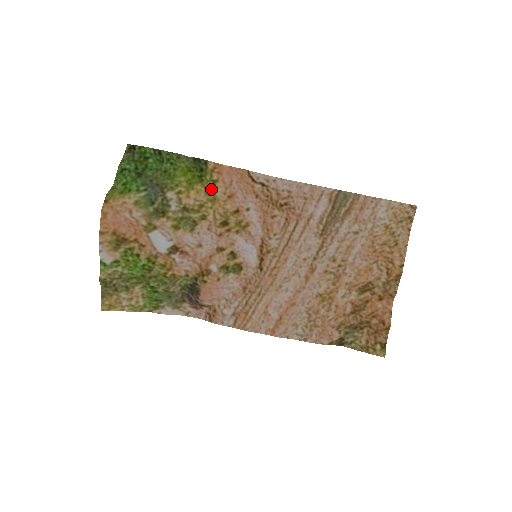
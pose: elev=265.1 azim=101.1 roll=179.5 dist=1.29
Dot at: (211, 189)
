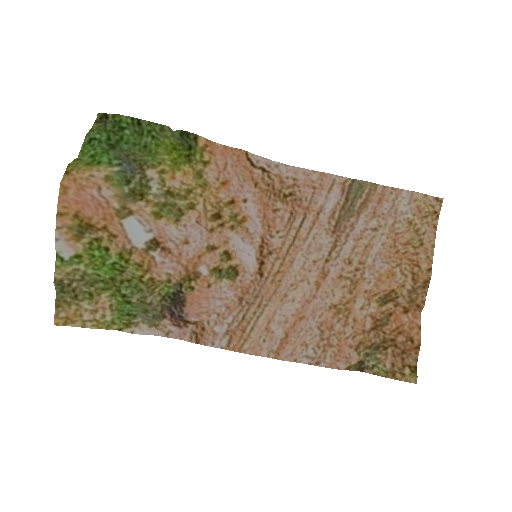
Dot at: (201, 172)
